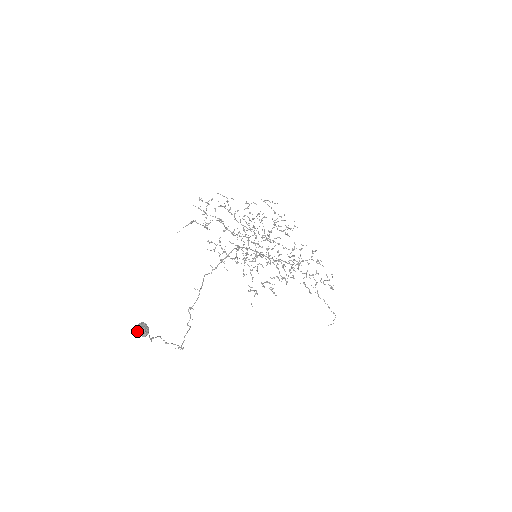
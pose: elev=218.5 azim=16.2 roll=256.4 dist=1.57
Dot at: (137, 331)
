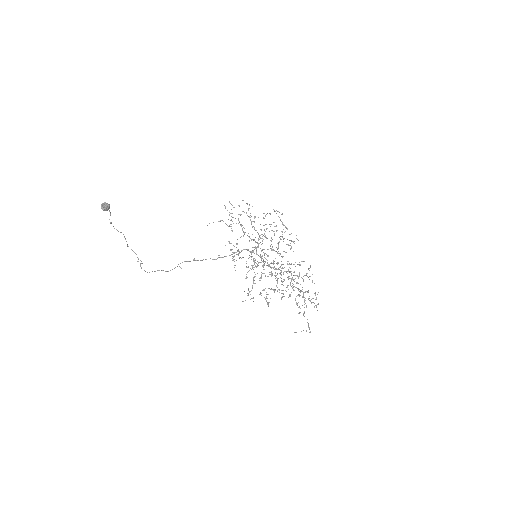
Dot at: (102, 205)
